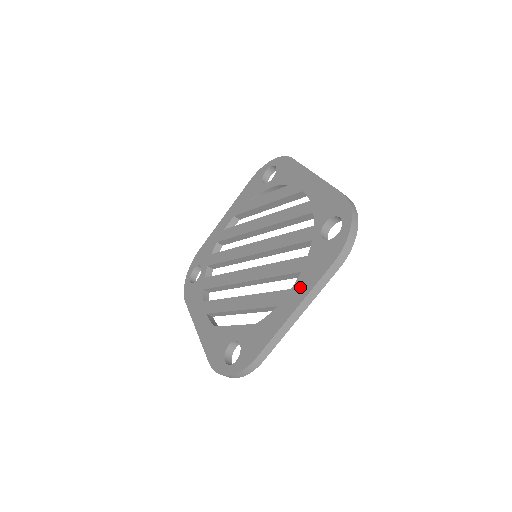
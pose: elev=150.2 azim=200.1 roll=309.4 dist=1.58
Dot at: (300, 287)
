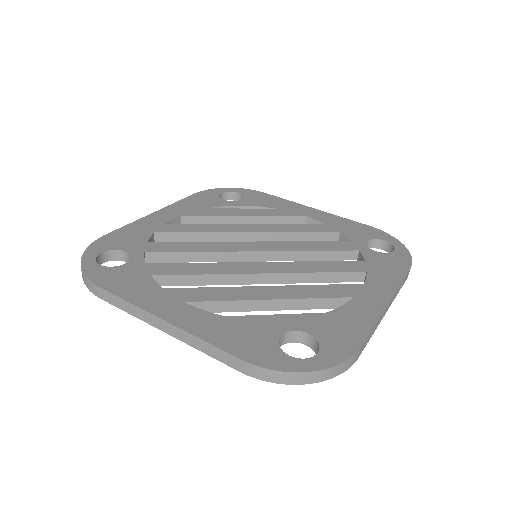
Dot at: (379, 282)
